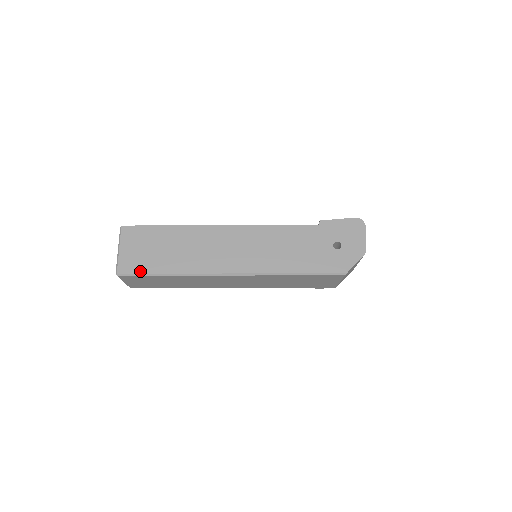
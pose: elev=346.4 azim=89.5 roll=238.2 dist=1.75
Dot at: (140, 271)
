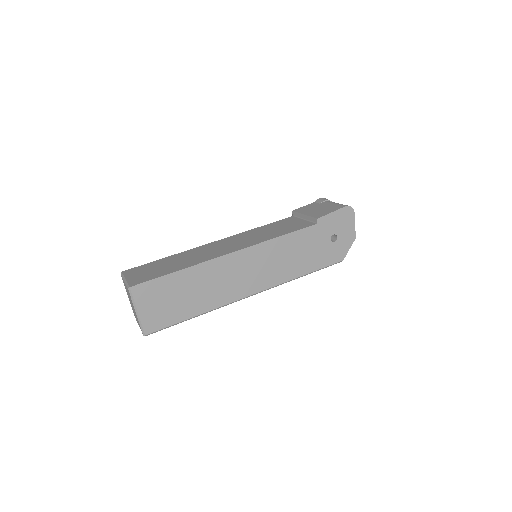
Dot at: (168, 324)
